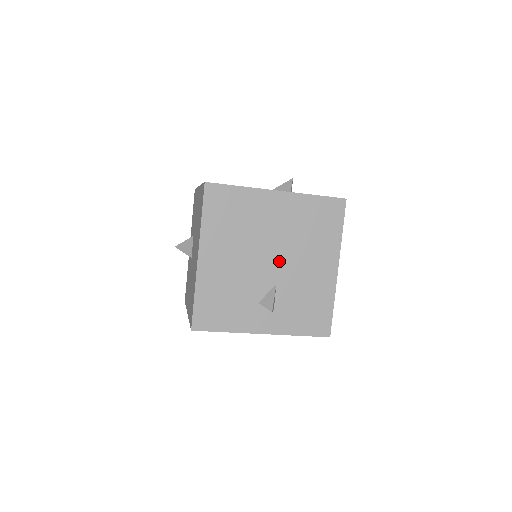
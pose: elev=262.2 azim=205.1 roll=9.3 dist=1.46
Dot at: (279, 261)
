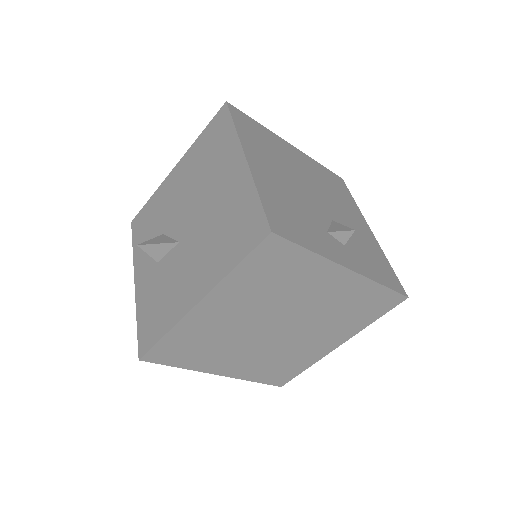
Dot at: (323, 200)
